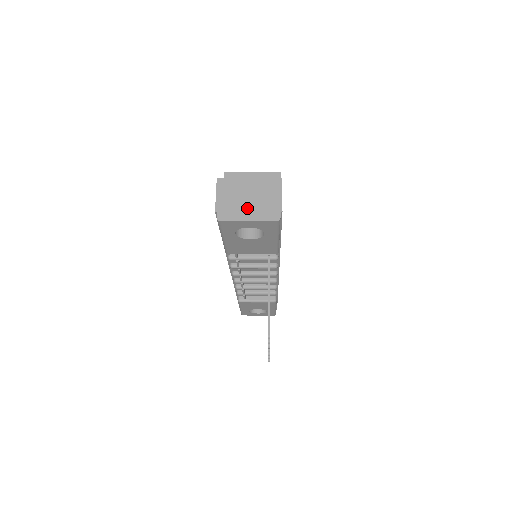
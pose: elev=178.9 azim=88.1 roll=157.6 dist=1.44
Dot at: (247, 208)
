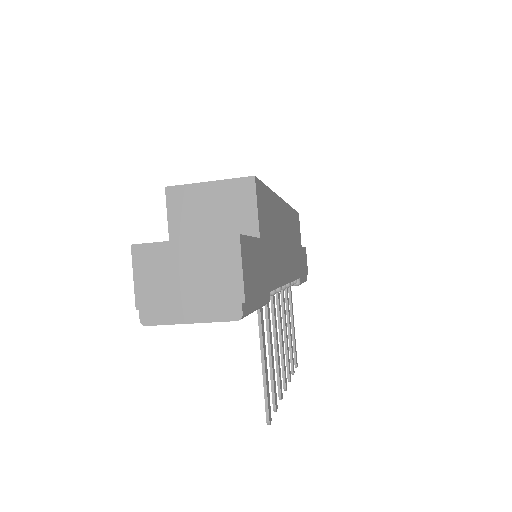
Dot at: (186, 299)
